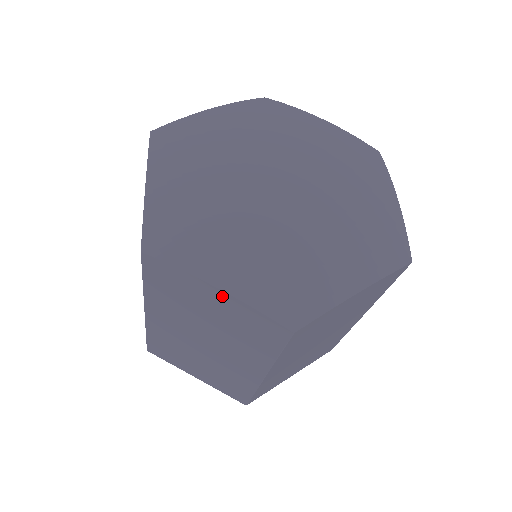
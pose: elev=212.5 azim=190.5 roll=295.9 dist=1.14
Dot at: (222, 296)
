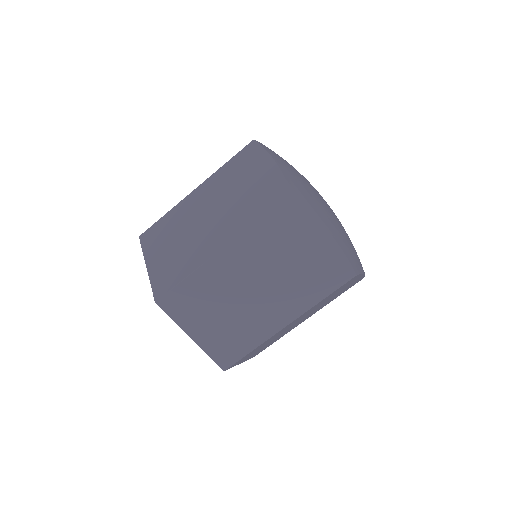
Dot at: (327, 240)
